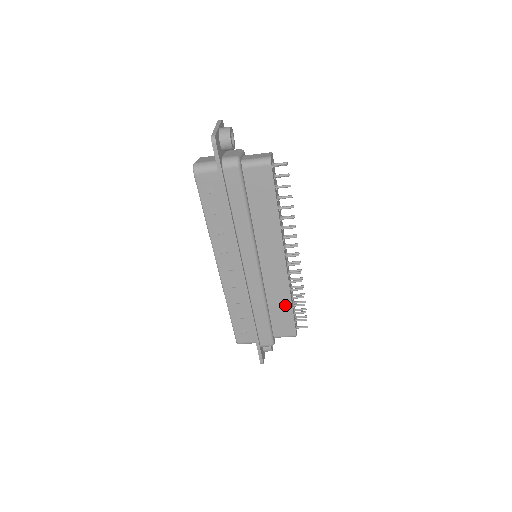
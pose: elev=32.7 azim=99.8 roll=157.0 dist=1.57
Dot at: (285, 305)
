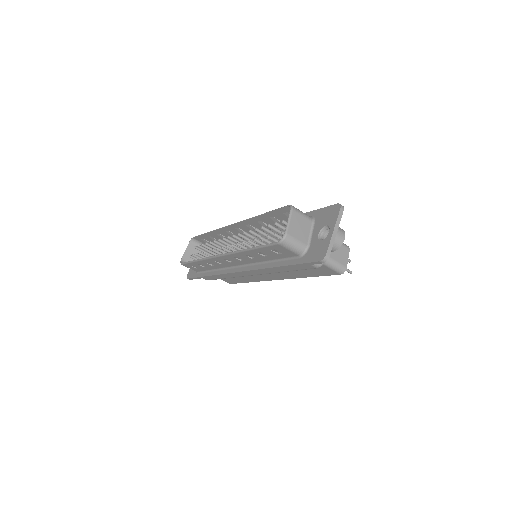
Dot at: (243, 280)
